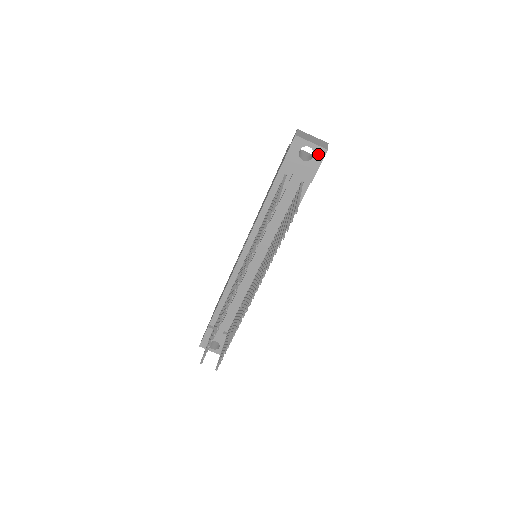
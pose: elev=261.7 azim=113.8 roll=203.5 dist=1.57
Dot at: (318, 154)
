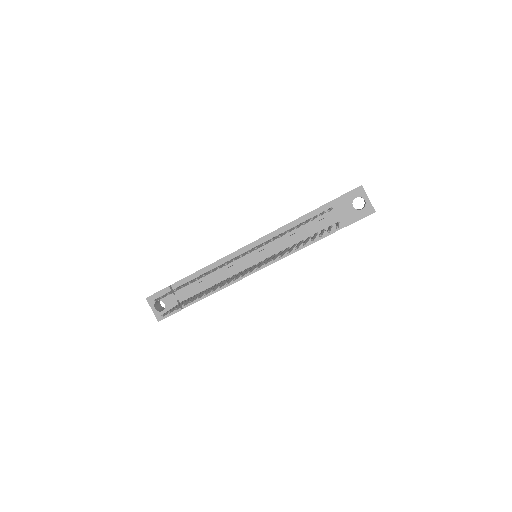
Dot at: (367, 210)
